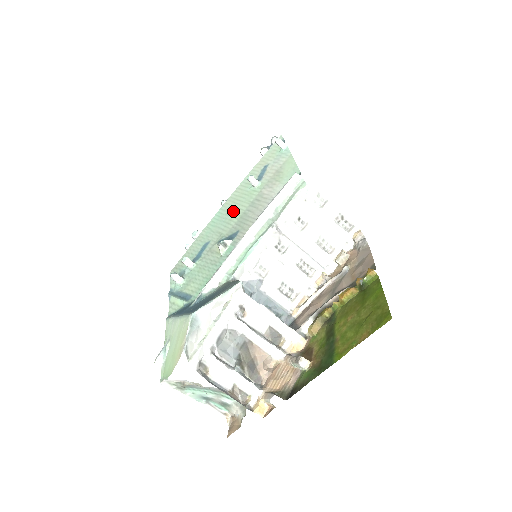
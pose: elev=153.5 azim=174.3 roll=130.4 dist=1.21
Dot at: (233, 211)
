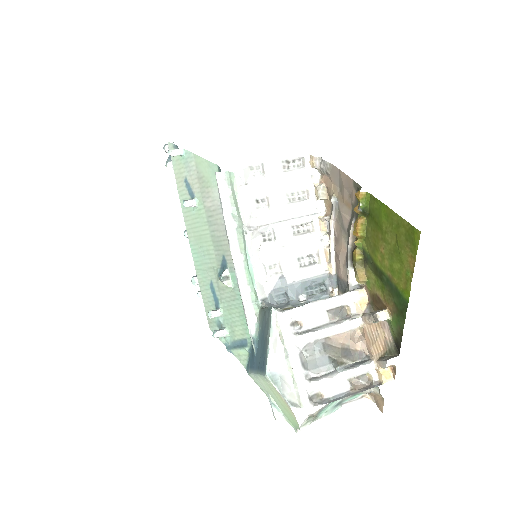
Dot at: (202, 241)
